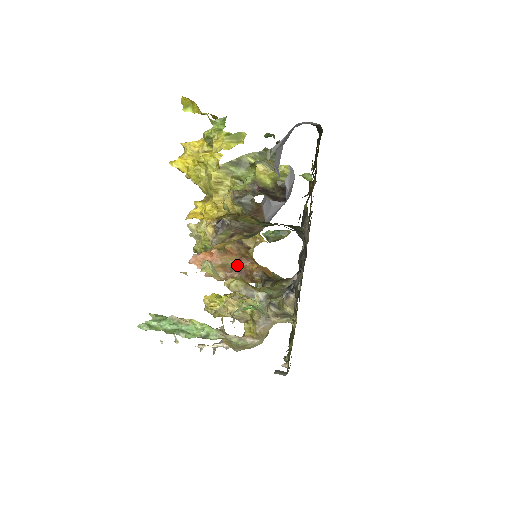
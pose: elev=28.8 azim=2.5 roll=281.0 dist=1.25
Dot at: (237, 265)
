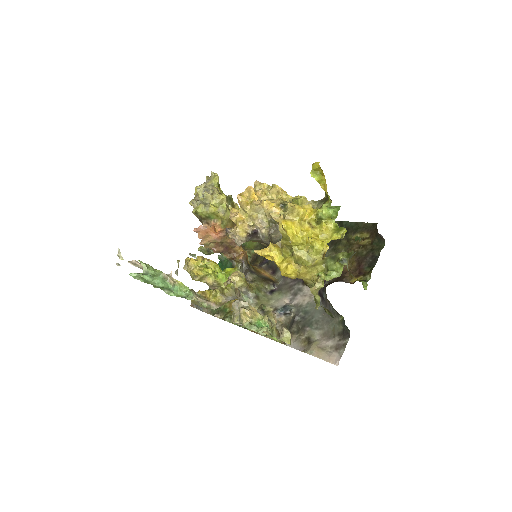
Dot at: (228, 244)
